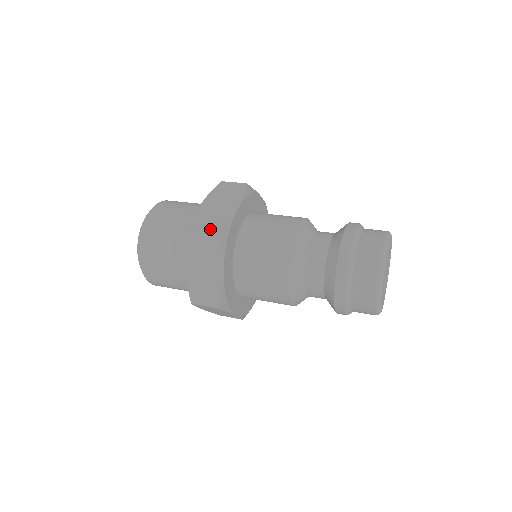
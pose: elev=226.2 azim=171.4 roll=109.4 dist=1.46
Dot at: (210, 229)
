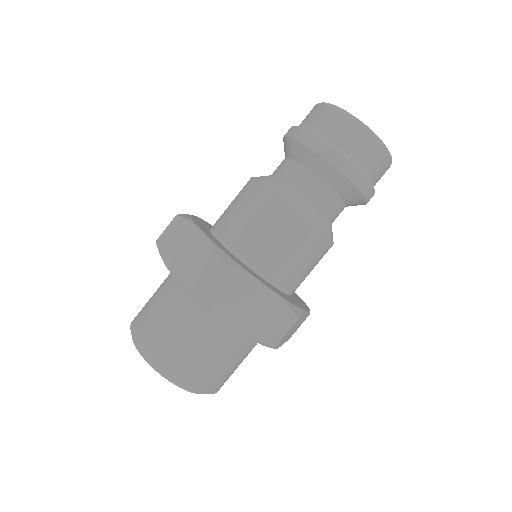
Dot at: (211, 270)
